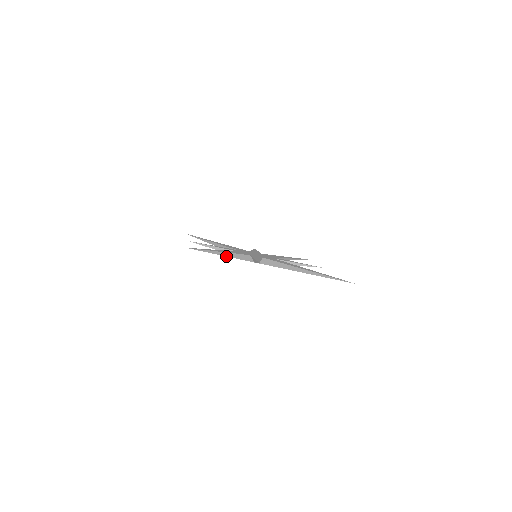
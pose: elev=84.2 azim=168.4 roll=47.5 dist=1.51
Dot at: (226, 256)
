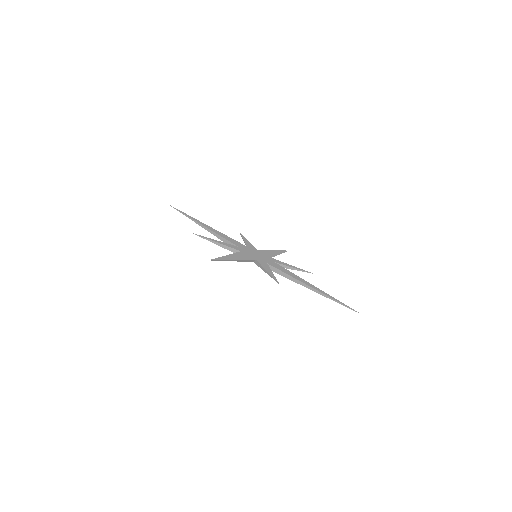
Dot at: occluded
